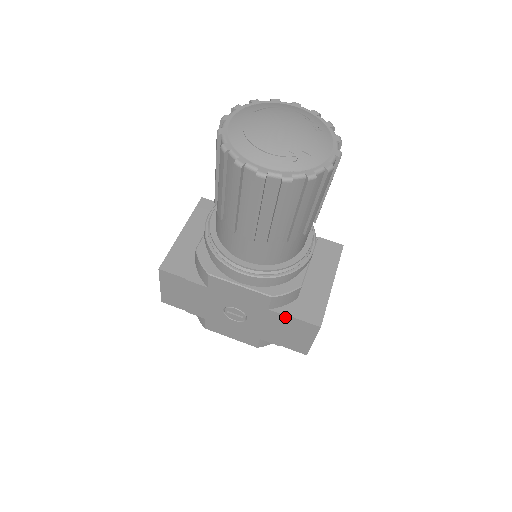
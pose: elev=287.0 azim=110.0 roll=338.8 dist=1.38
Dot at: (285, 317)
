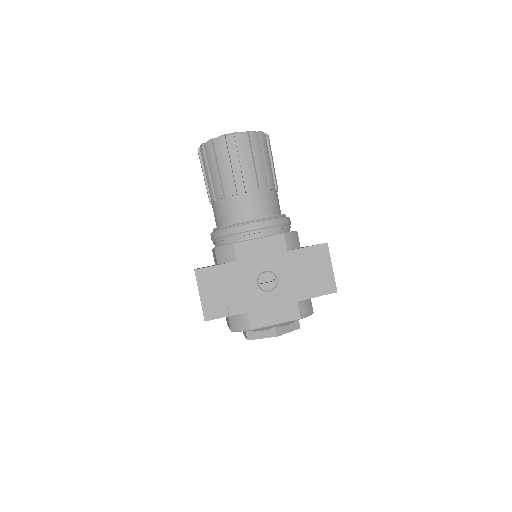
Dot at: (301, 251)
